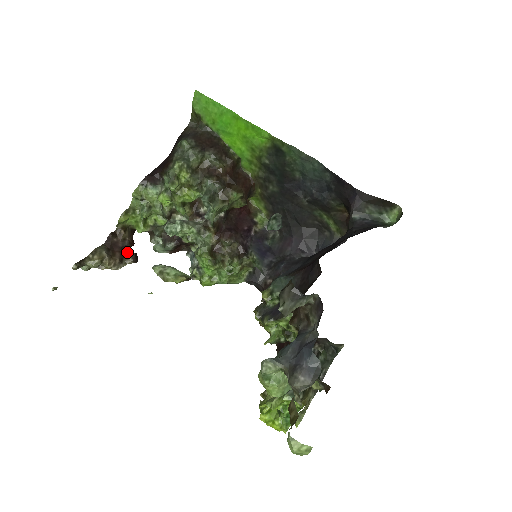
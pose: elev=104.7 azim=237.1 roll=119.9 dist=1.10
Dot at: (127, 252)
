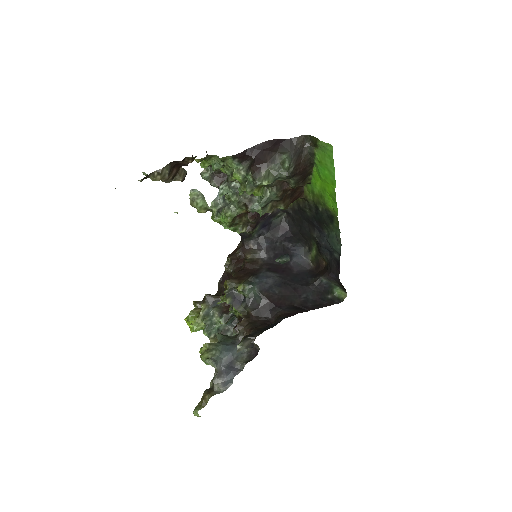
Dot at: (182, 169)
